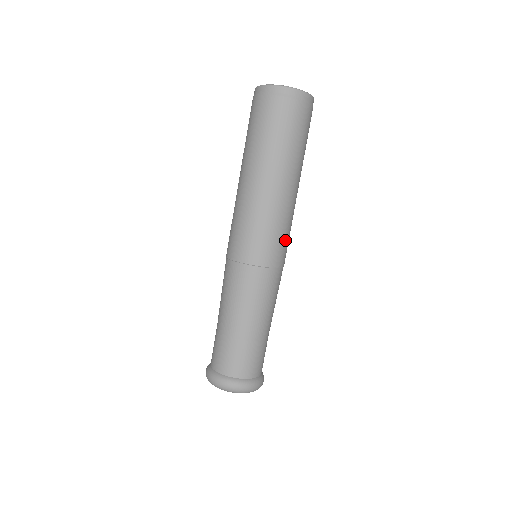
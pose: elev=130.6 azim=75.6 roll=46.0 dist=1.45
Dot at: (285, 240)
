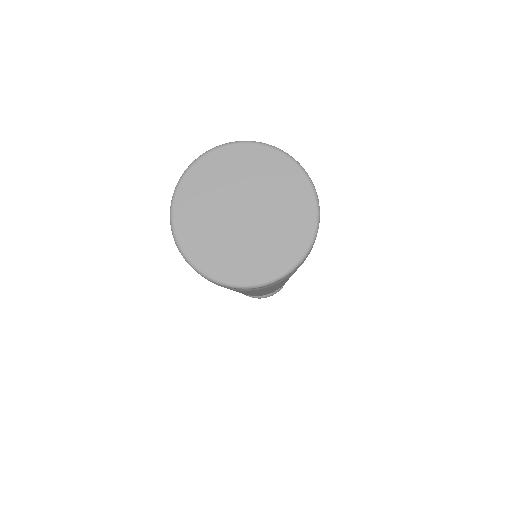
Dot at: occluded
